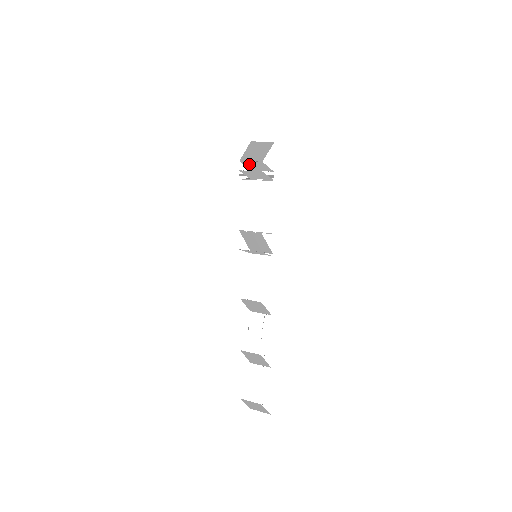
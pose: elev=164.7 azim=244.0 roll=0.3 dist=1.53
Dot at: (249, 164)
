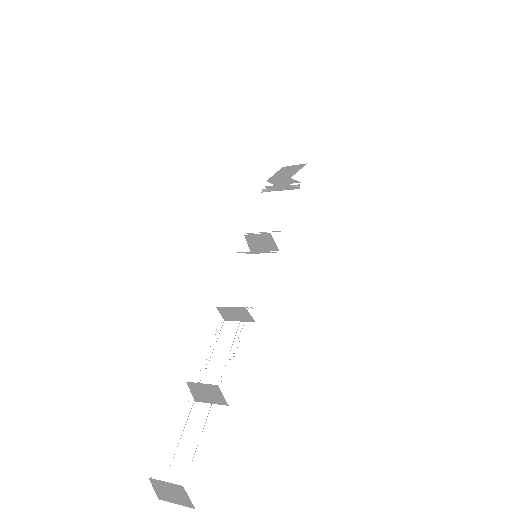
Dot at: (275, 181)
